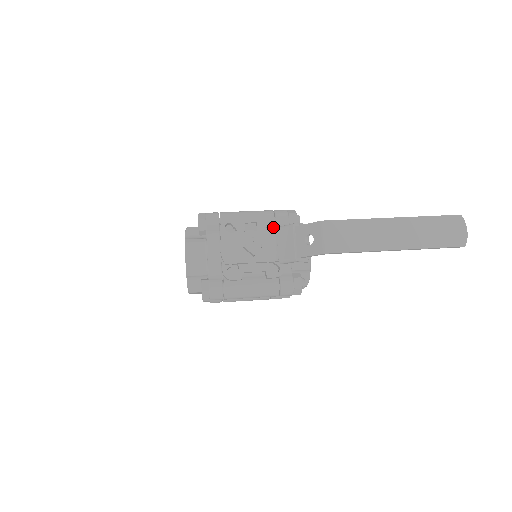
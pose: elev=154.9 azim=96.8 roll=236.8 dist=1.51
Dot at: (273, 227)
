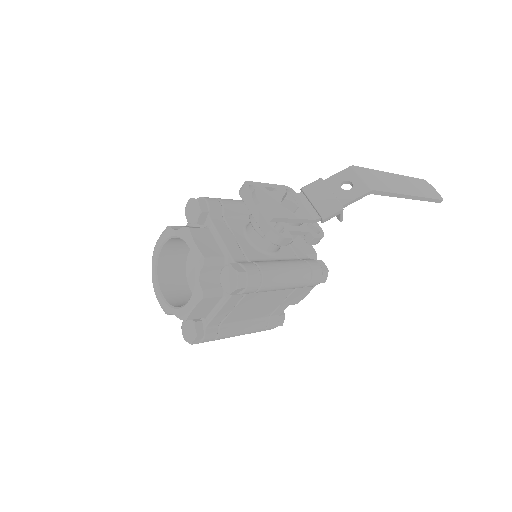
Dot at: occluded
